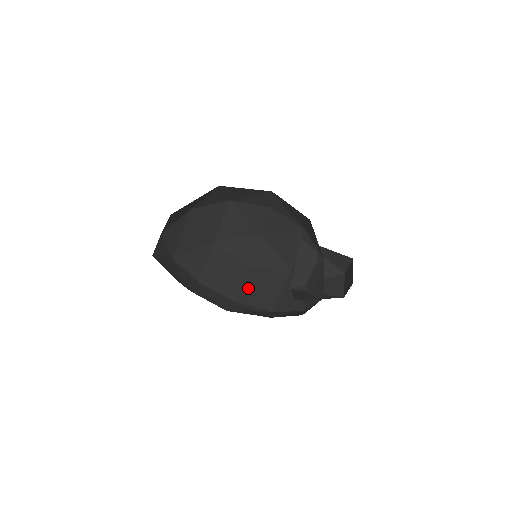
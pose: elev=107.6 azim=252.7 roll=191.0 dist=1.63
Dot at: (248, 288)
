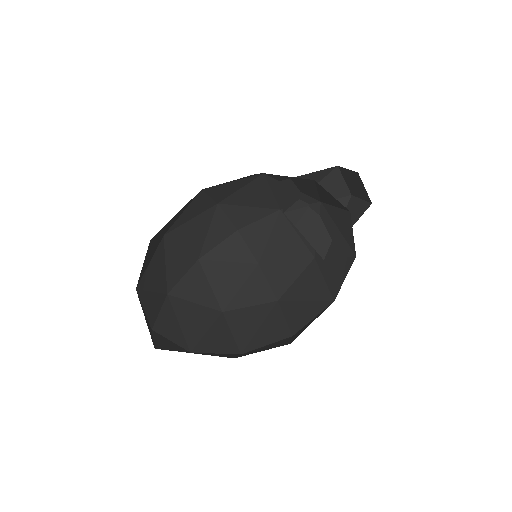
Dot at: (293, 313)
